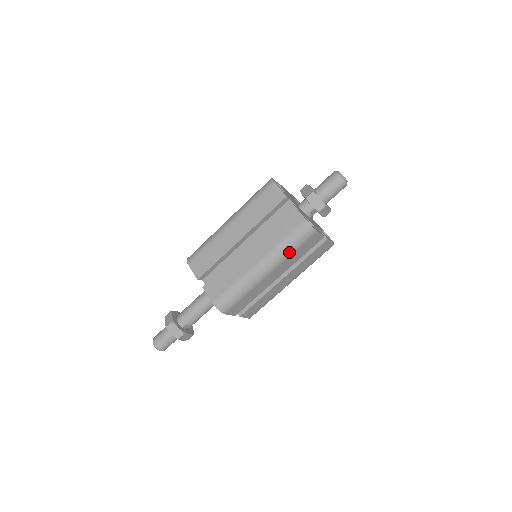
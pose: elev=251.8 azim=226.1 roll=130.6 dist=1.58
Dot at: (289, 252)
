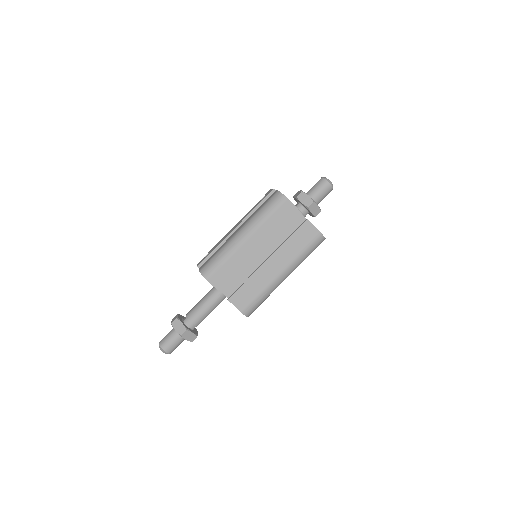
Dot at: occluded
